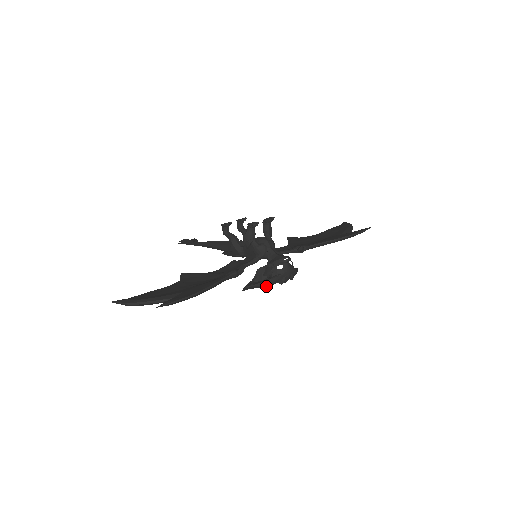
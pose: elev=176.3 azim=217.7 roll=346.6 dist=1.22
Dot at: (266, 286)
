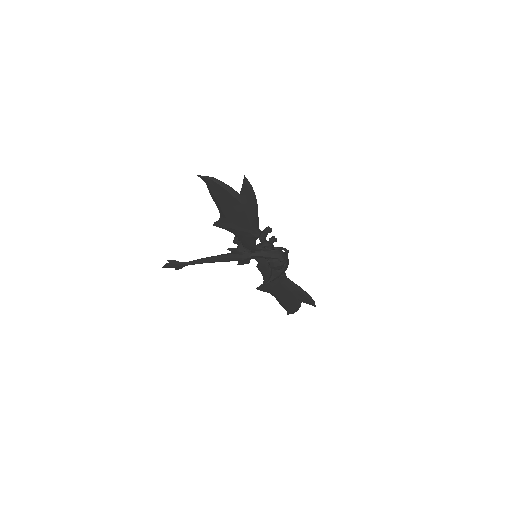
Dot at: (271, 256)
